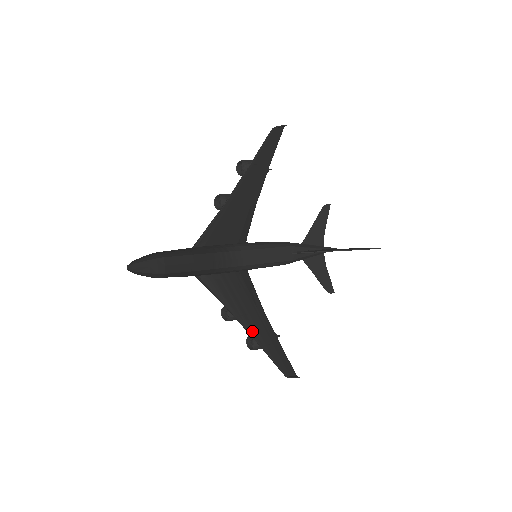
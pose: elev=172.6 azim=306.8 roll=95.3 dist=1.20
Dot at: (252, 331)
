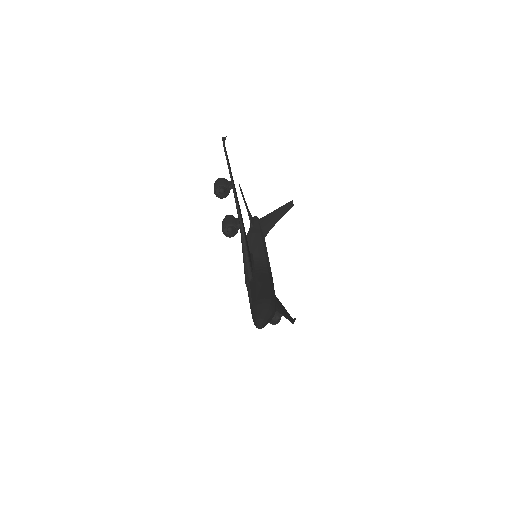
Dot at: (281, 310)
